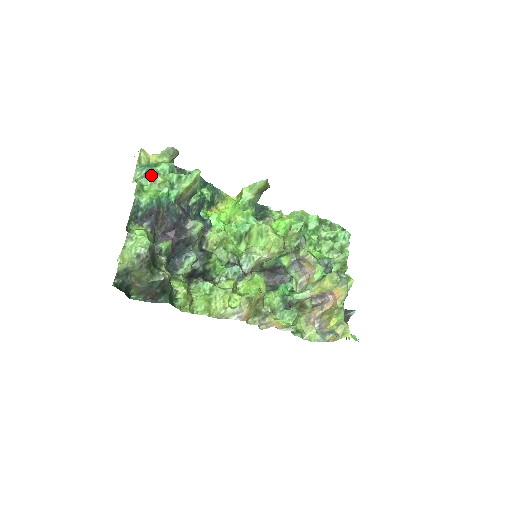
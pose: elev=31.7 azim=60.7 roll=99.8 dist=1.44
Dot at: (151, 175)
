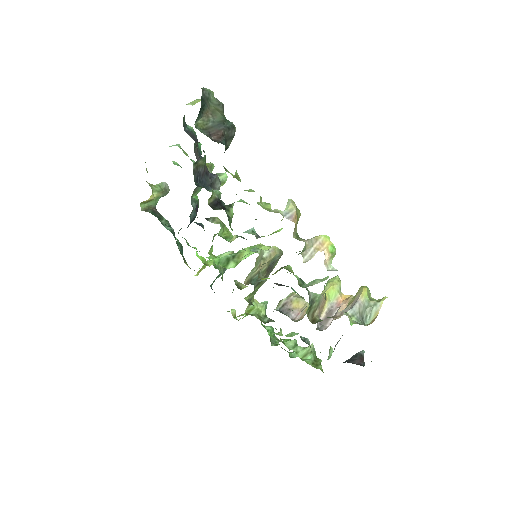
Dot at: (179, 145)
